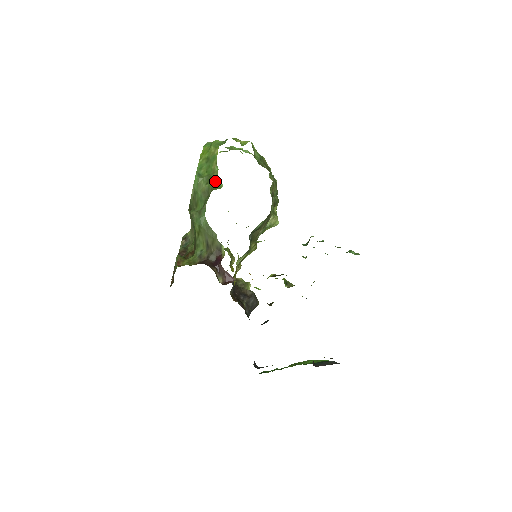
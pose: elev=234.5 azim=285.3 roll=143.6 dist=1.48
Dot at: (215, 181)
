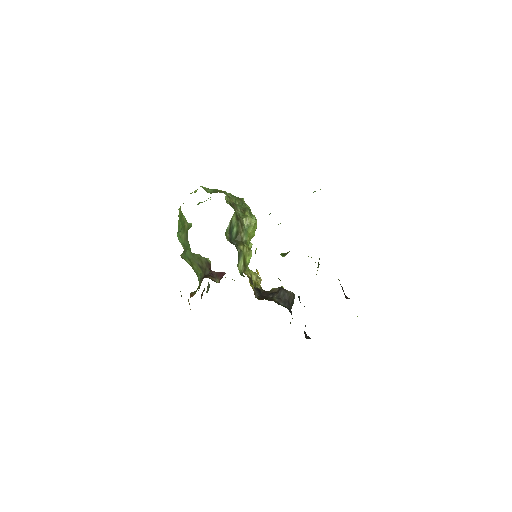
Dot at: (187, 226)
